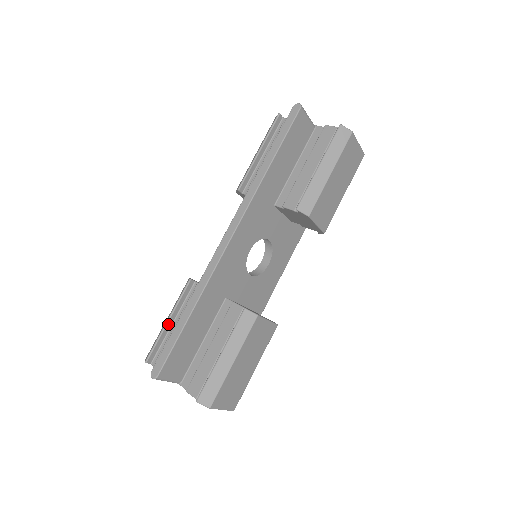
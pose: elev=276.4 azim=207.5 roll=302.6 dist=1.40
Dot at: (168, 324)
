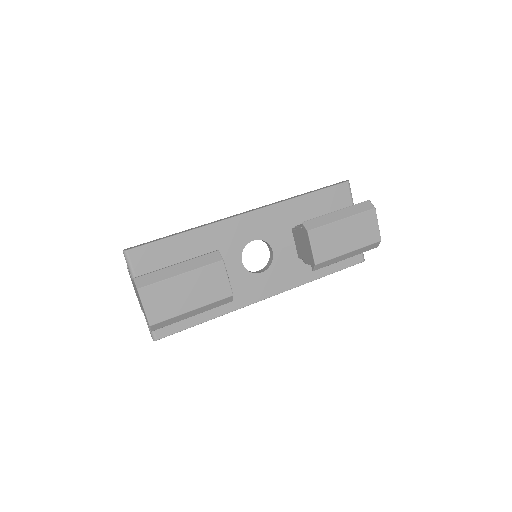
Dot at: occluded
